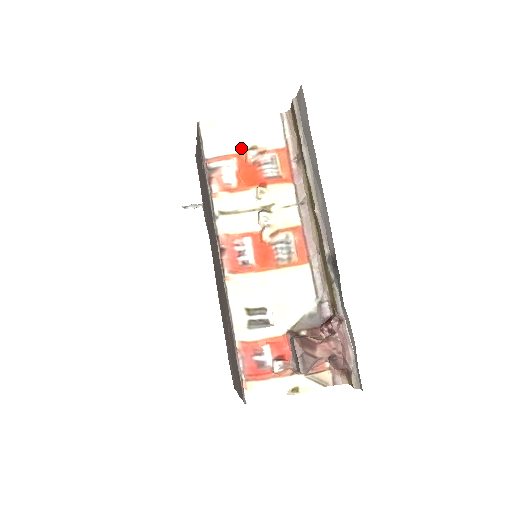
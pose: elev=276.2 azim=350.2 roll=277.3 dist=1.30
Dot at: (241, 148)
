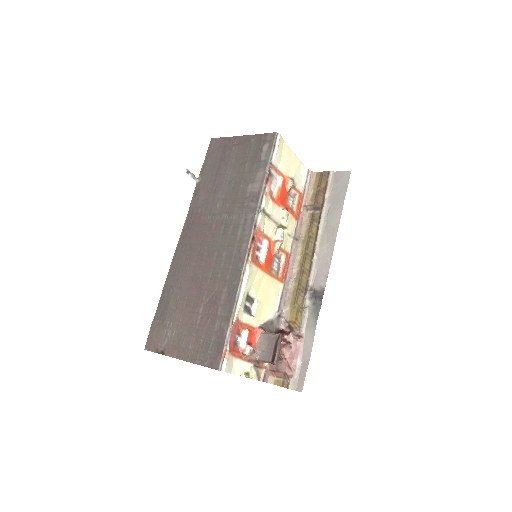
Dot at: (287, 173)
